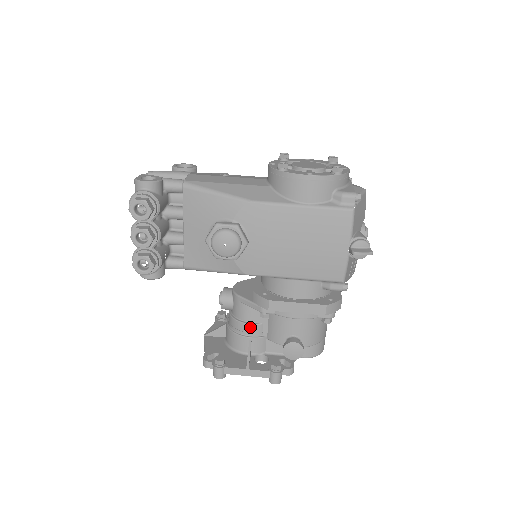
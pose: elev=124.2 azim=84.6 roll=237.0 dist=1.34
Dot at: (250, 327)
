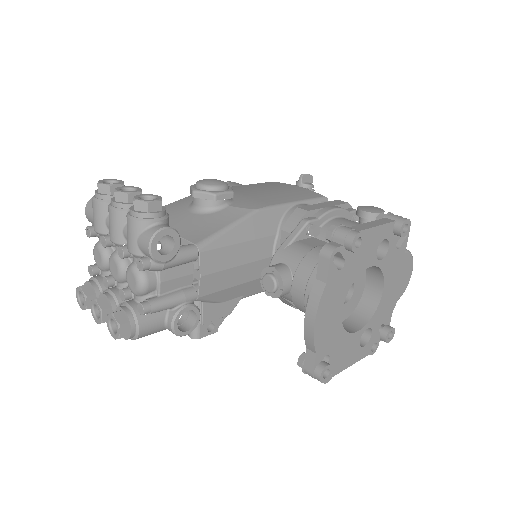
Dot at: occluded
